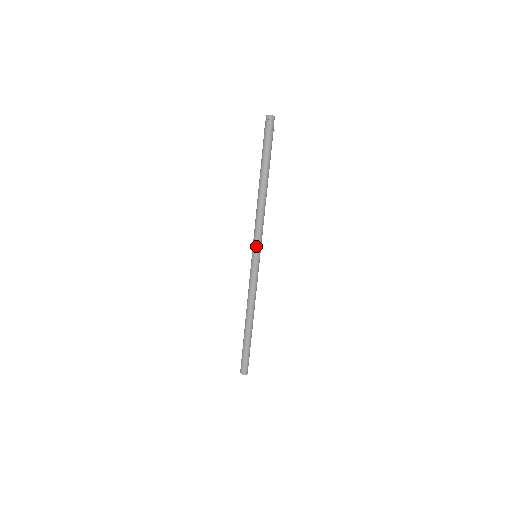
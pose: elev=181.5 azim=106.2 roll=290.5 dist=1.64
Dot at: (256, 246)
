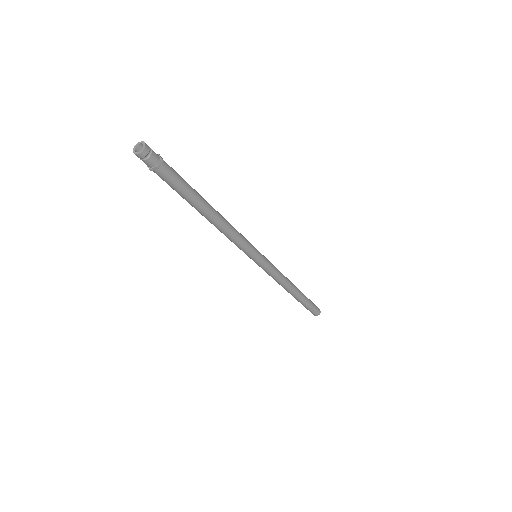
Dot at: (245, 253)
